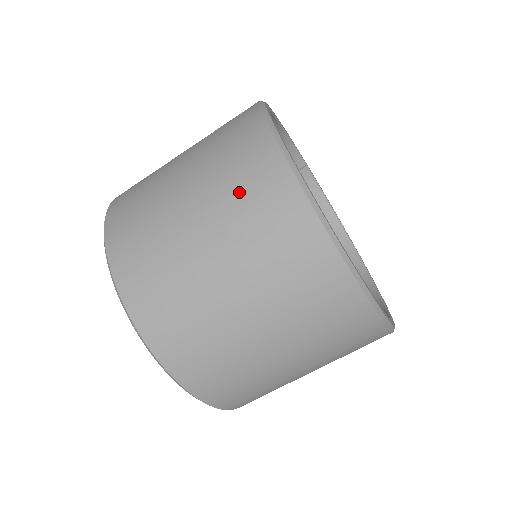
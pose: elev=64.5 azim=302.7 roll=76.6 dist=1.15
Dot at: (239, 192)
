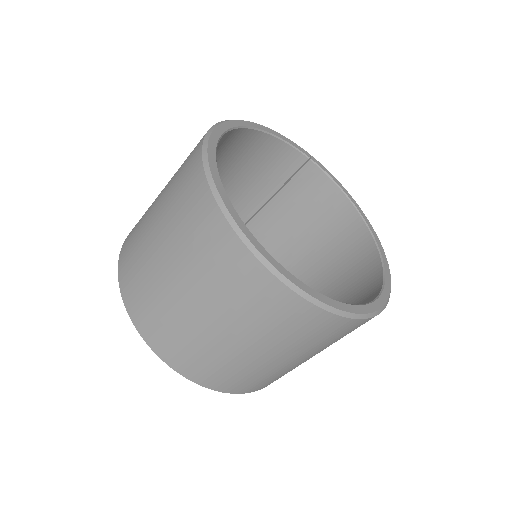
Dot at: (182, 215)
